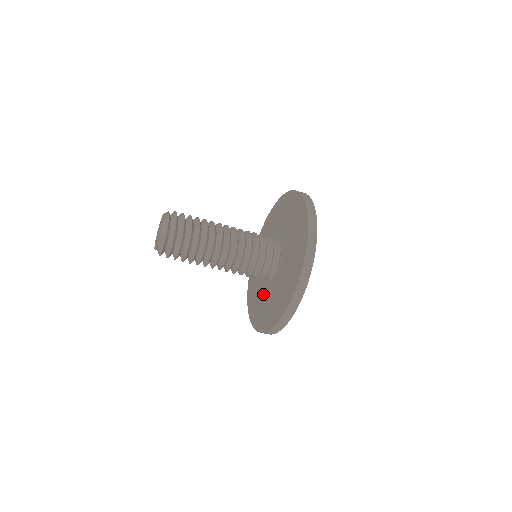
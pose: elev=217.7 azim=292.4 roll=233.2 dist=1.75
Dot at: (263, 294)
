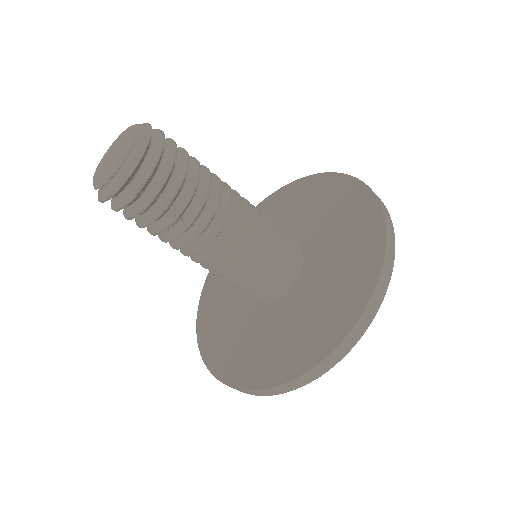
Dot at: (260, 326)
